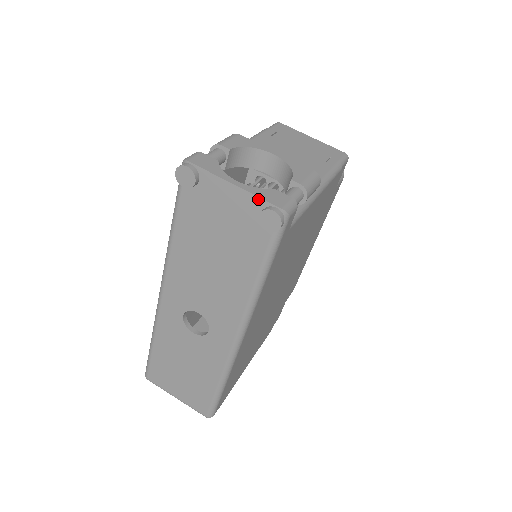
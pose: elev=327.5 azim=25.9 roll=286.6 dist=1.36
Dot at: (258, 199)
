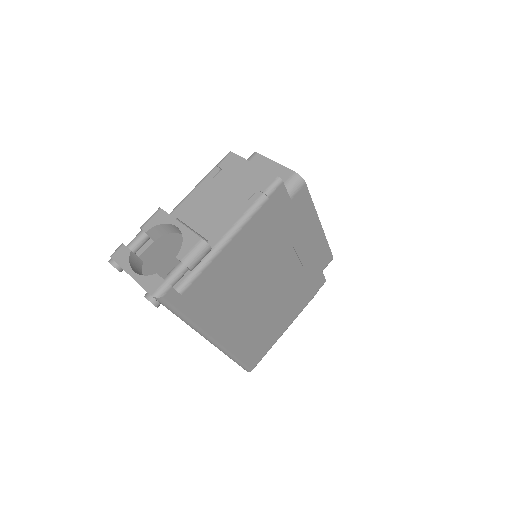
Dot at: (142, 287)
